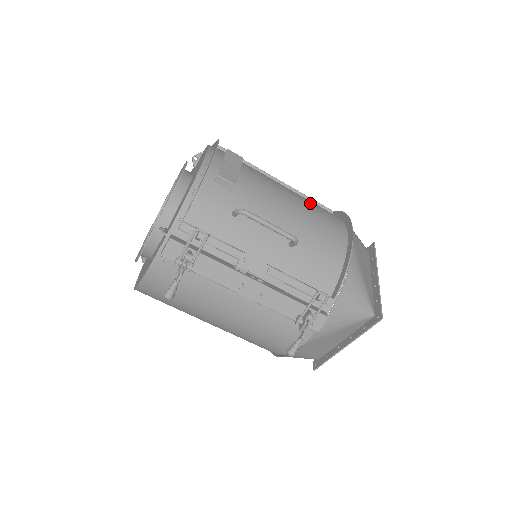
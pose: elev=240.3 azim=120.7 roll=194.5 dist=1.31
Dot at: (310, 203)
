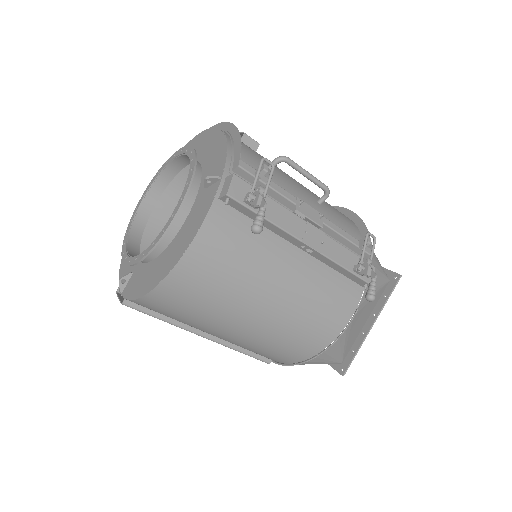
Dot at: occluded
